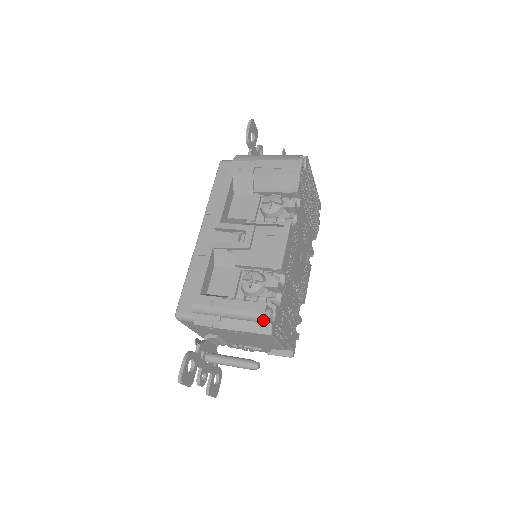
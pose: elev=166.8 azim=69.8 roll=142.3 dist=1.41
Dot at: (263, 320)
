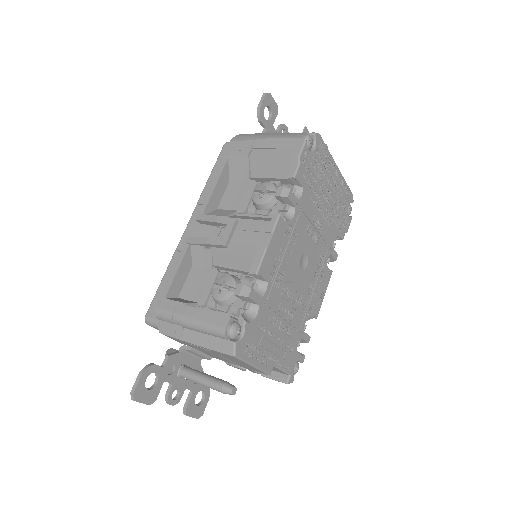
Dot at: (224, 337)
